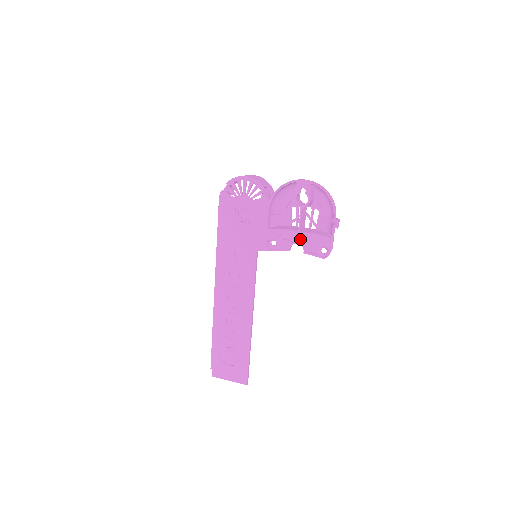
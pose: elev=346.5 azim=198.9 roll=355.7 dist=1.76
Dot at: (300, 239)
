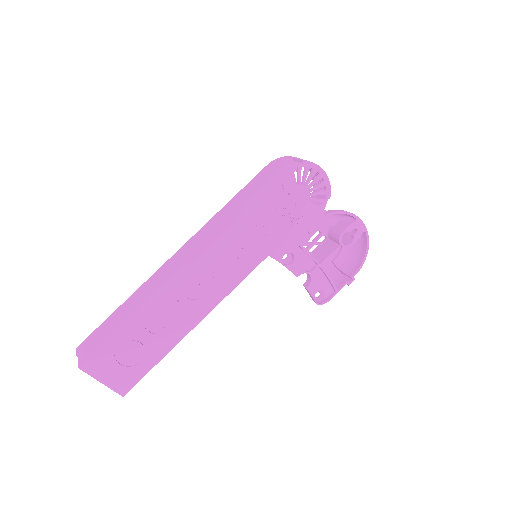
Dot at: (312, 271)
